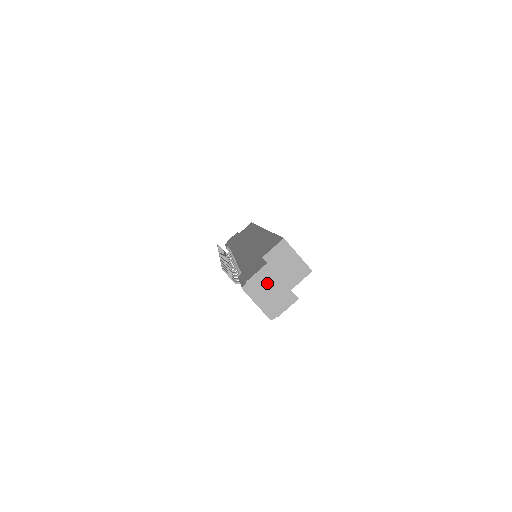
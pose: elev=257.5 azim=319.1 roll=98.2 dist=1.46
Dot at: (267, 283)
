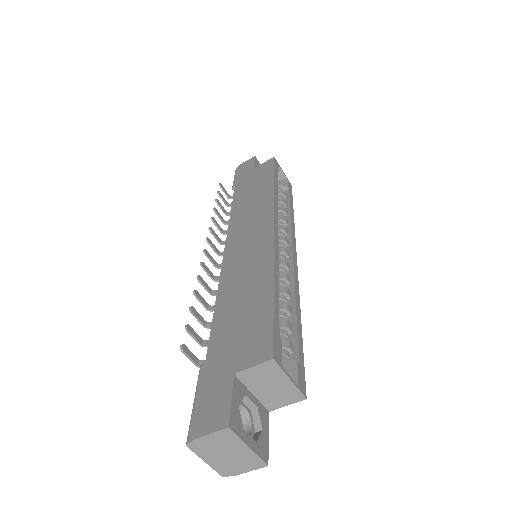
Dot at: (224, 446)
